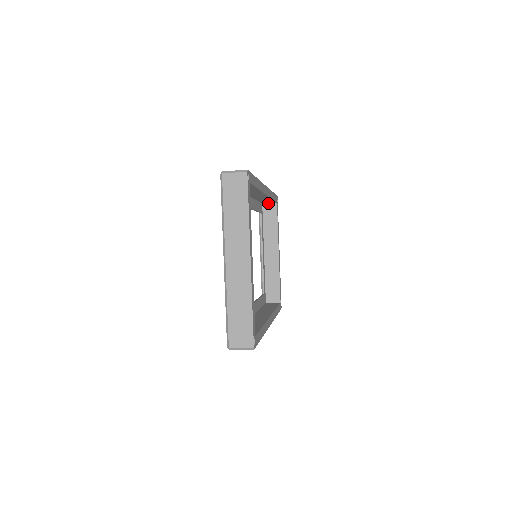
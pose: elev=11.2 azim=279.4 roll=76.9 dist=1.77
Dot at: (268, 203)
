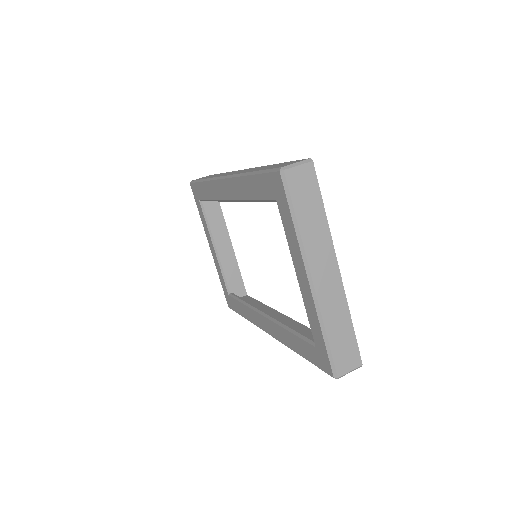
Dot at: occluded
